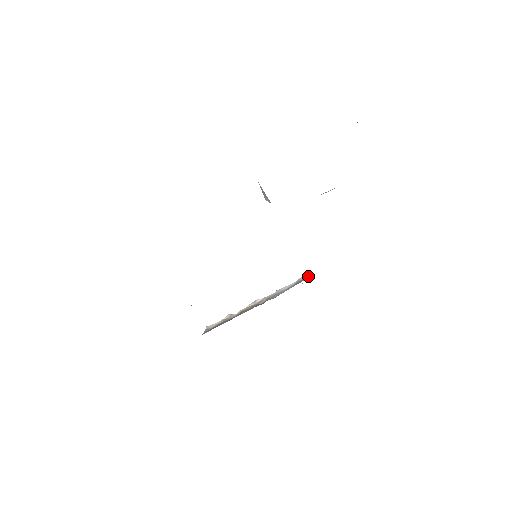
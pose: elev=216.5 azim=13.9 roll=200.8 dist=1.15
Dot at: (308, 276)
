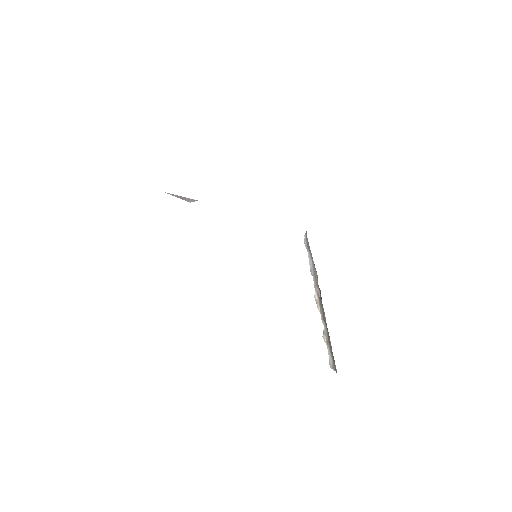
Dot at: (305, 235)
